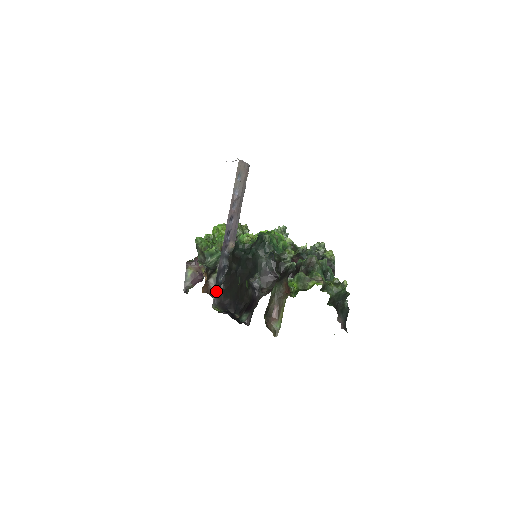
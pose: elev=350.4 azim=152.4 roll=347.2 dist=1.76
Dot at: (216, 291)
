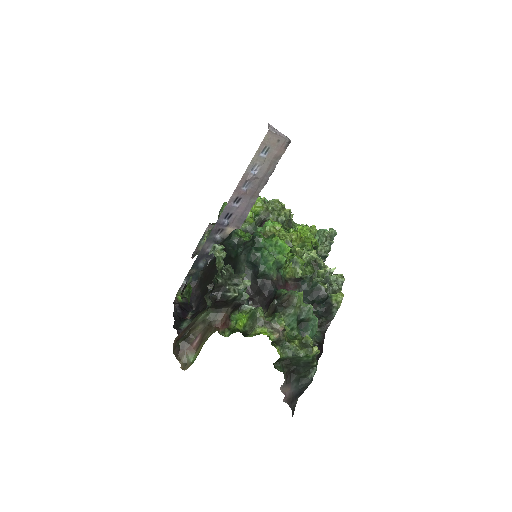
Dot at: (191, 275)
